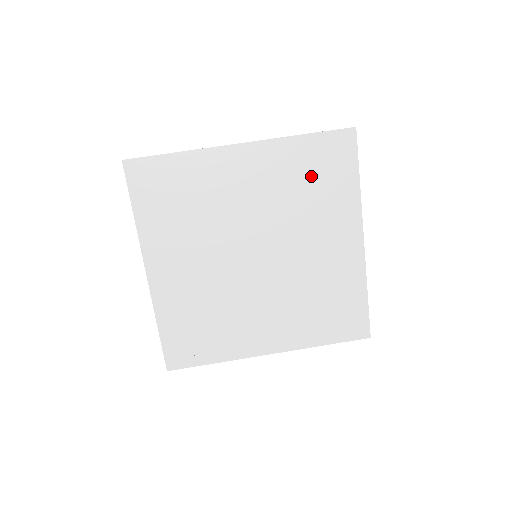
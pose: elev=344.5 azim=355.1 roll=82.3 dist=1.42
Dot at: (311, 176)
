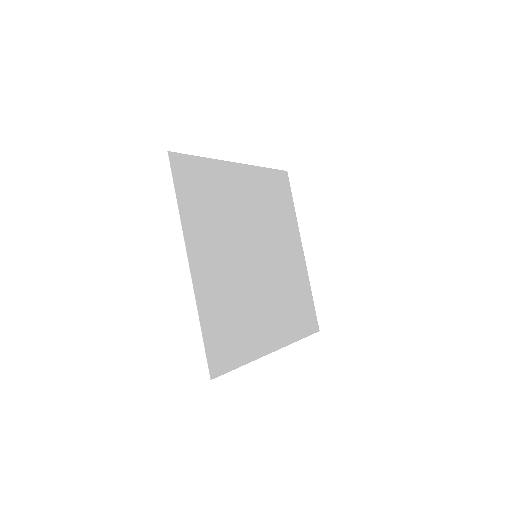
Dot at: (274, 198)
